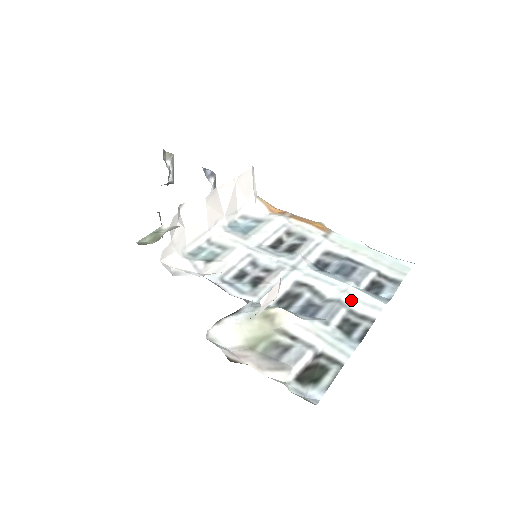
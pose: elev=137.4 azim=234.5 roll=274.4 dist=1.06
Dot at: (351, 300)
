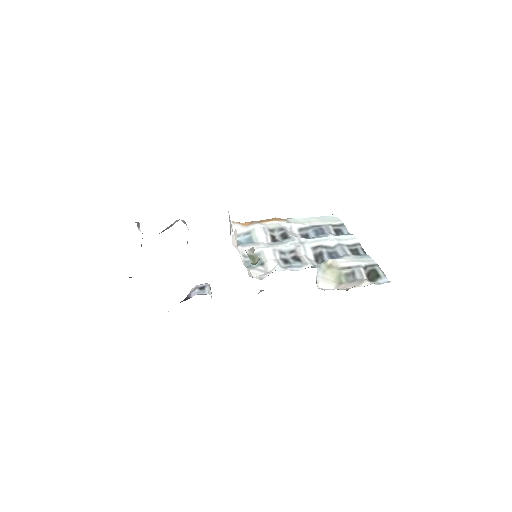
Dot at: (341, 241)
